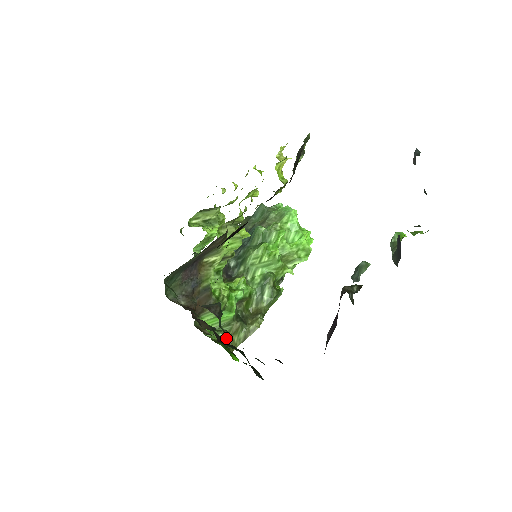
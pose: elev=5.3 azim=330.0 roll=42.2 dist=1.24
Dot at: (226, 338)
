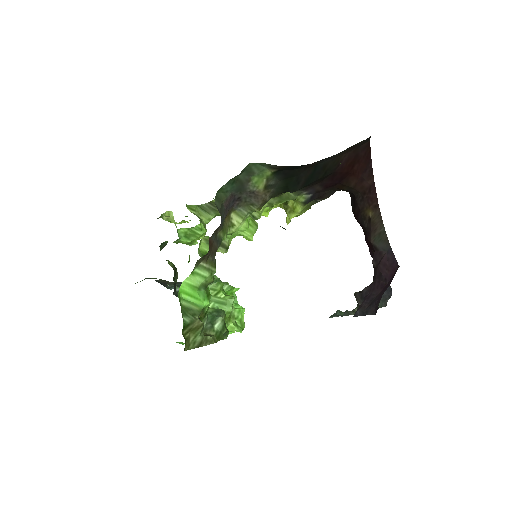
Dot at: (185, 328)
